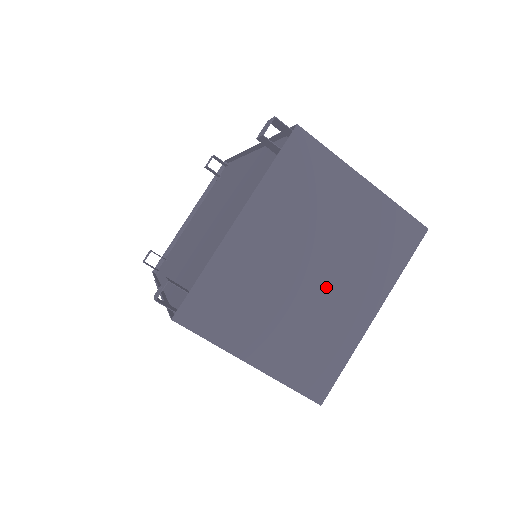
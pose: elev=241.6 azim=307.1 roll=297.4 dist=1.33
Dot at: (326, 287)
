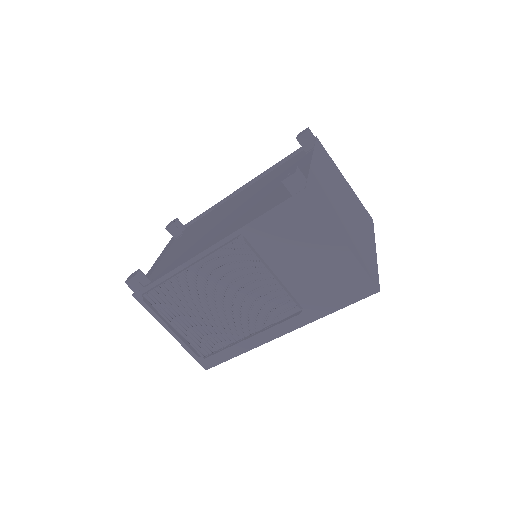
Dot at: (354, 220)
